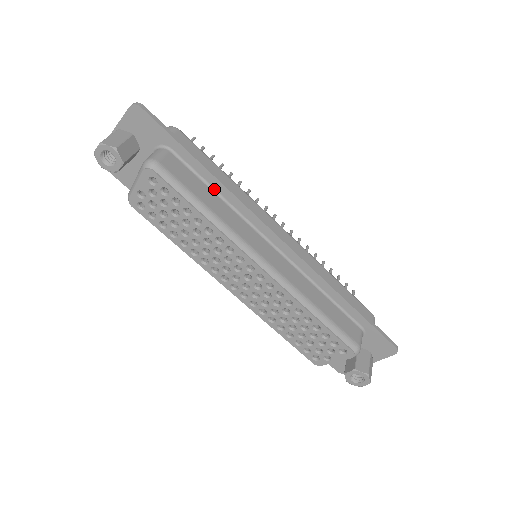
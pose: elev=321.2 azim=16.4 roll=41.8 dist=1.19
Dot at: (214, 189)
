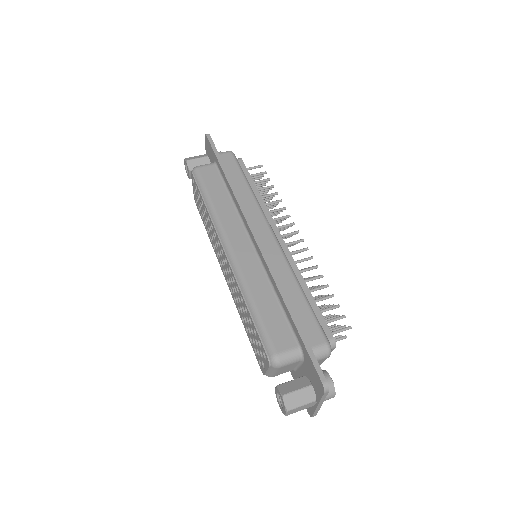
Dot at: (229, 191)
